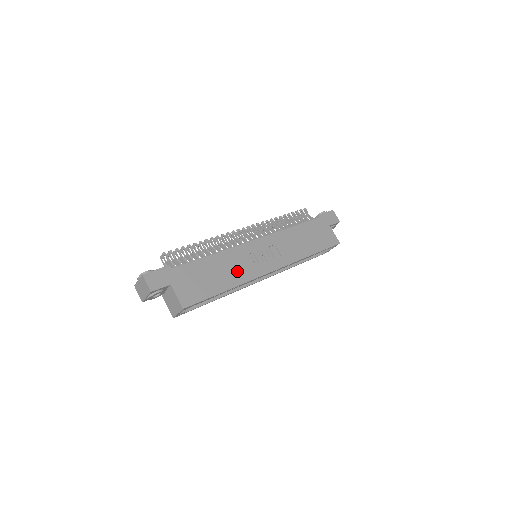
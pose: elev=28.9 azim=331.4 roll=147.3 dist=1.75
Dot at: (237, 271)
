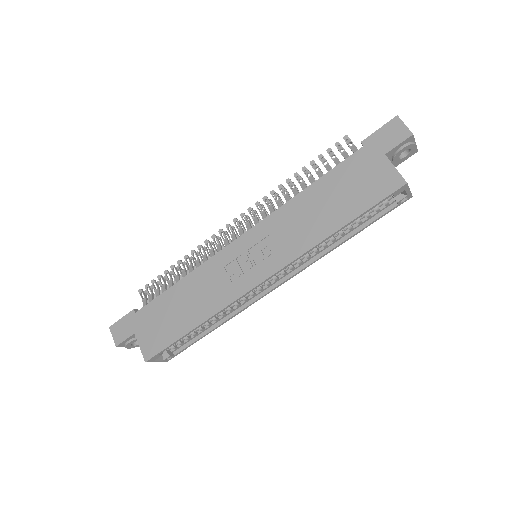
Dot at: (210, 296)
